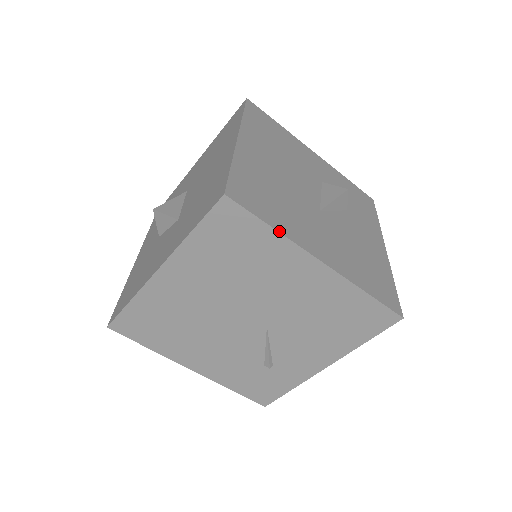
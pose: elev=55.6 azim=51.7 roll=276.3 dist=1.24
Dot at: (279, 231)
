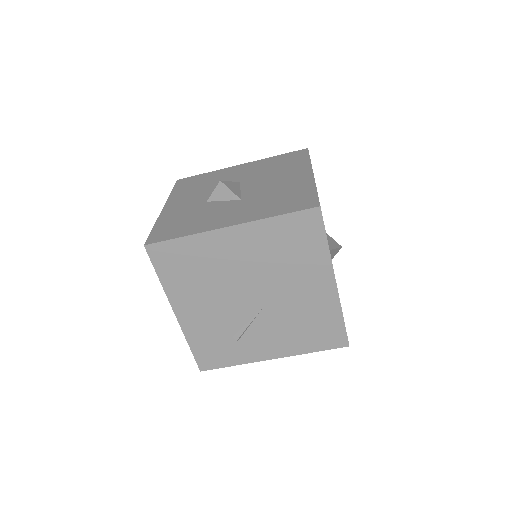
Dot at: occluded
